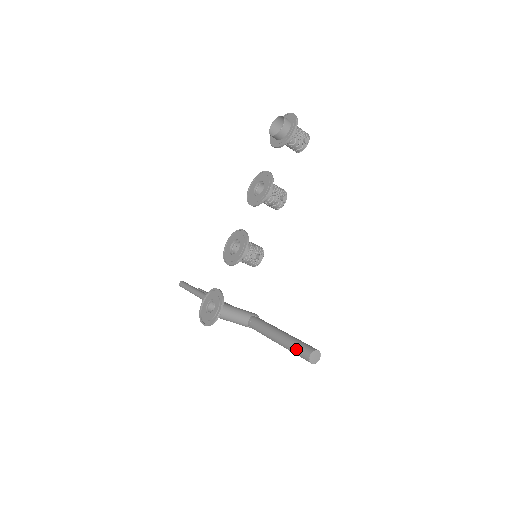
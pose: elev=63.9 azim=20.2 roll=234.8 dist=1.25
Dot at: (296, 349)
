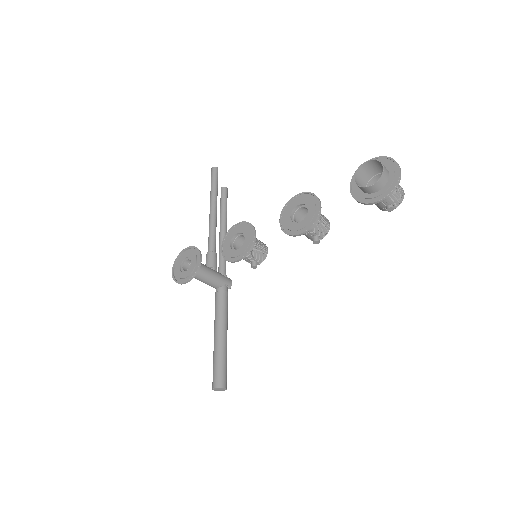
Dot at: (214, 368)
